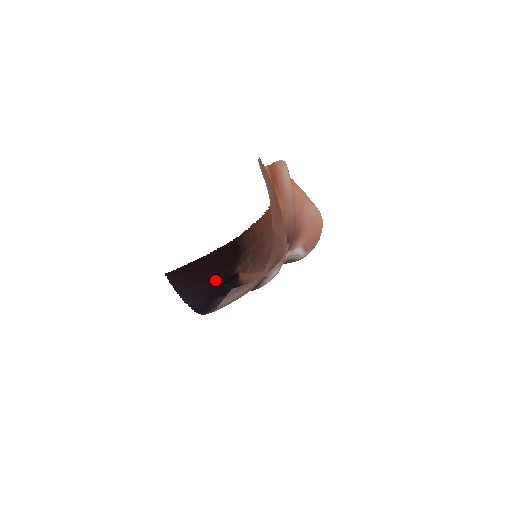
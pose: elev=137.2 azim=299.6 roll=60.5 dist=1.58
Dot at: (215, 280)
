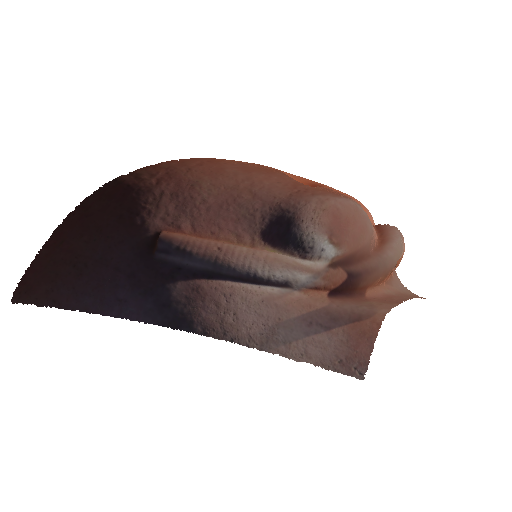
Dot at: (120, 254)
